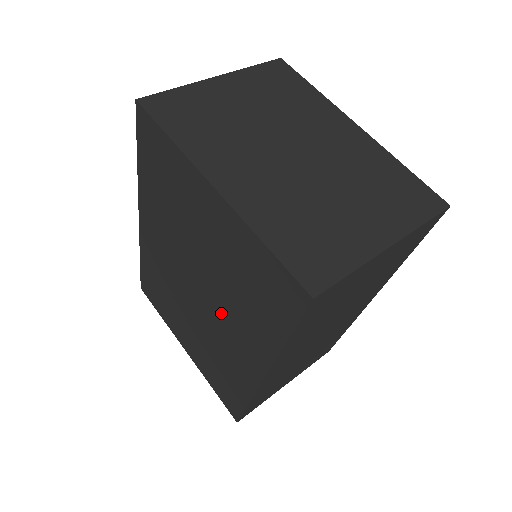
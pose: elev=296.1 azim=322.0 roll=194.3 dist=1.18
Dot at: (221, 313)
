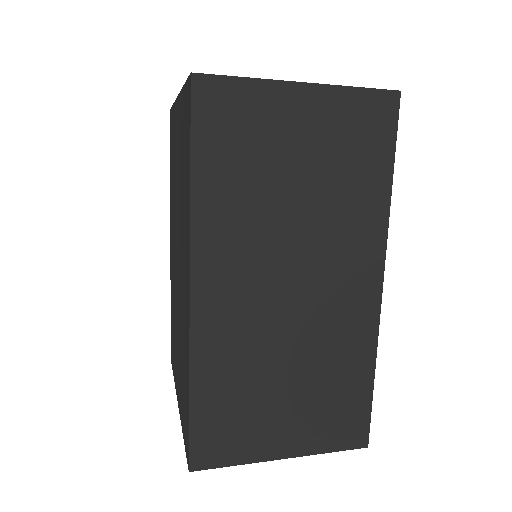
Dot at: (181, 249)
